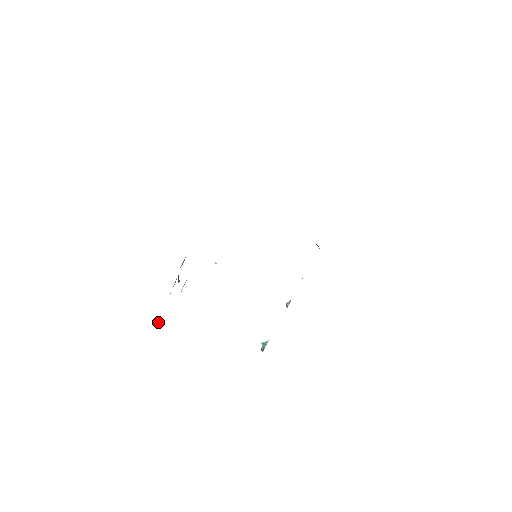
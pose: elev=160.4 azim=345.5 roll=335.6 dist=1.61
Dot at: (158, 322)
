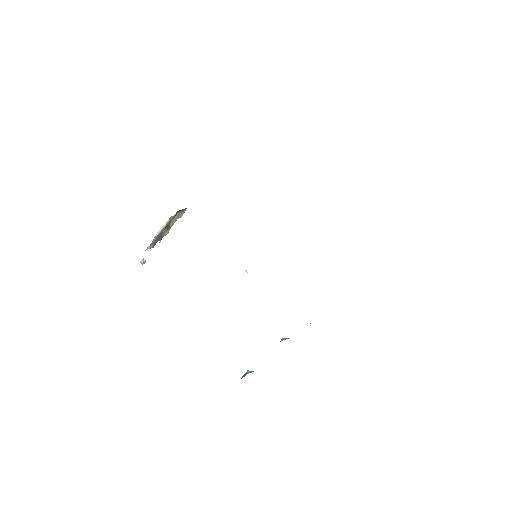
Dot at: (140, 262)
